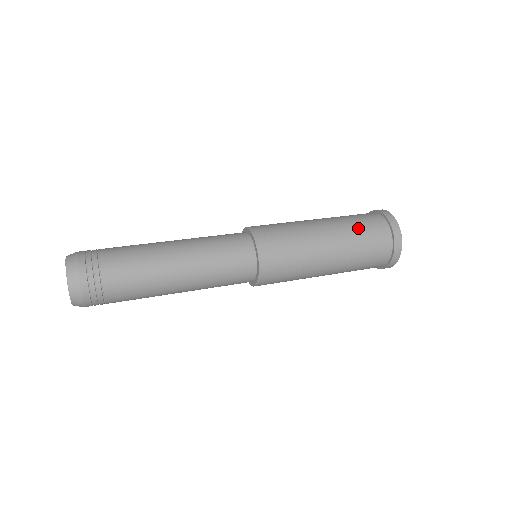
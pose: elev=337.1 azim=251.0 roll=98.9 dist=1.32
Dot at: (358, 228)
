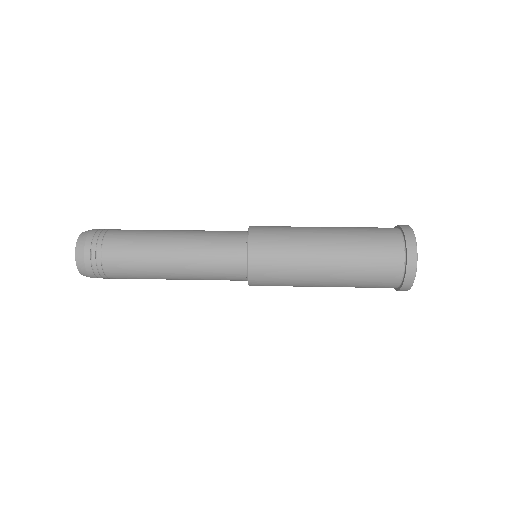
Dot at: (366, 248)
